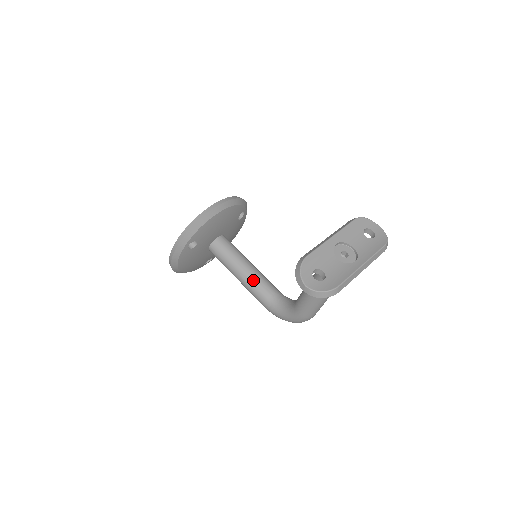
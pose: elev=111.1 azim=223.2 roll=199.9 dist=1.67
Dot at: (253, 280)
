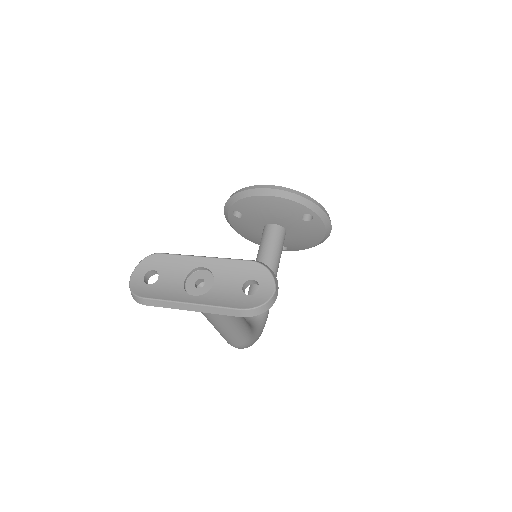
Dot at: occluded
